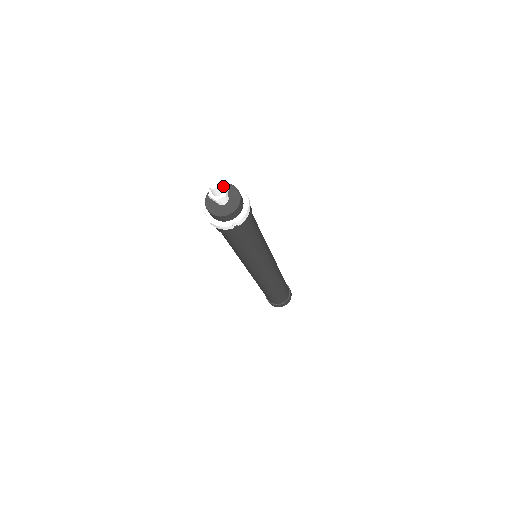
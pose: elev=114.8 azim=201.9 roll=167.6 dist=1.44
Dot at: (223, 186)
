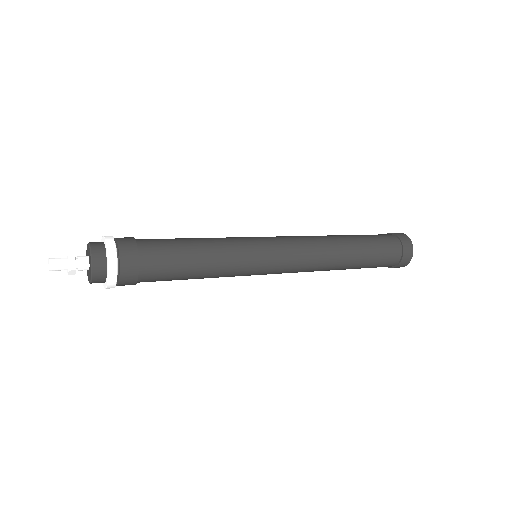
Dot at: (68, 266)
